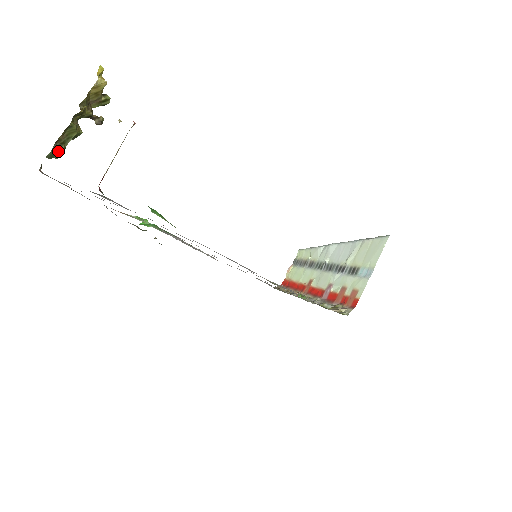
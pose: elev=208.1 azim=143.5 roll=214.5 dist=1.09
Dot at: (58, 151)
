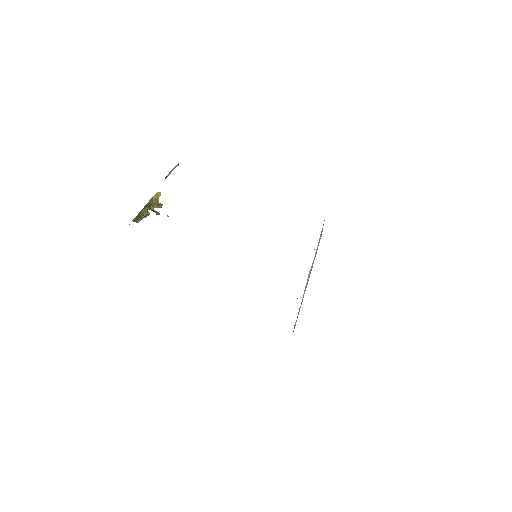
Dot at: (138, 219)
